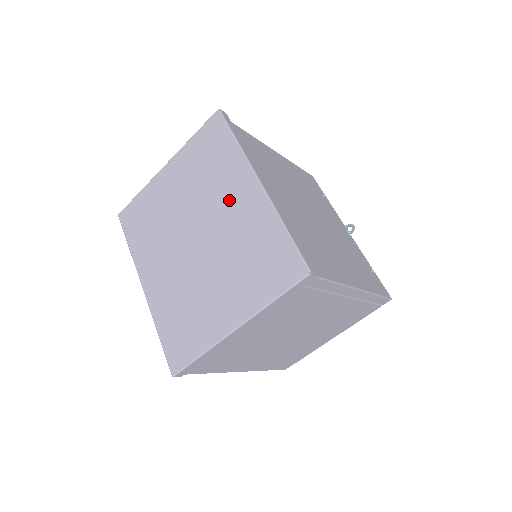
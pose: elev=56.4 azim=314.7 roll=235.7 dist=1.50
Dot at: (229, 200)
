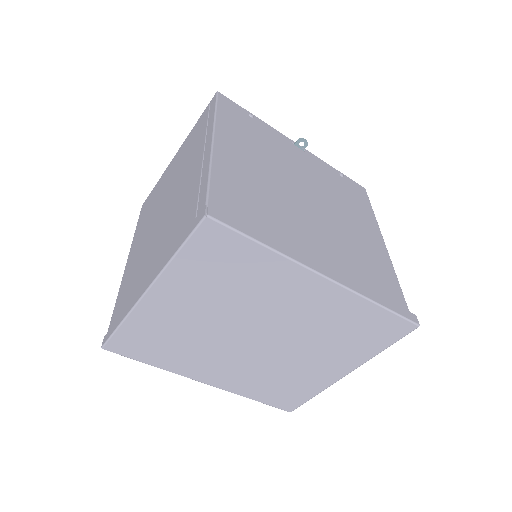
Dot at: (290, 302)
